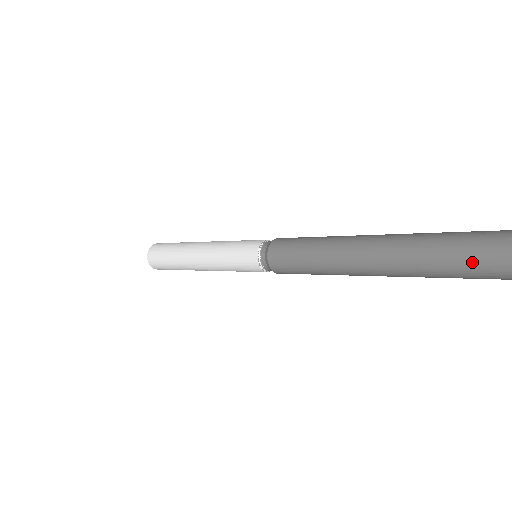
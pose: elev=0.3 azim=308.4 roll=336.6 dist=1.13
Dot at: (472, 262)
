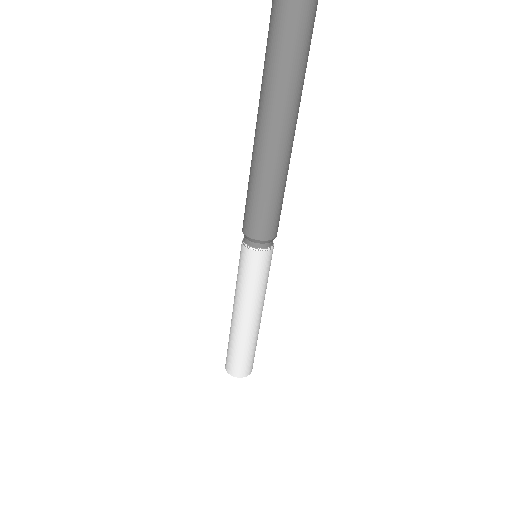
Dot at: (273, 29)
